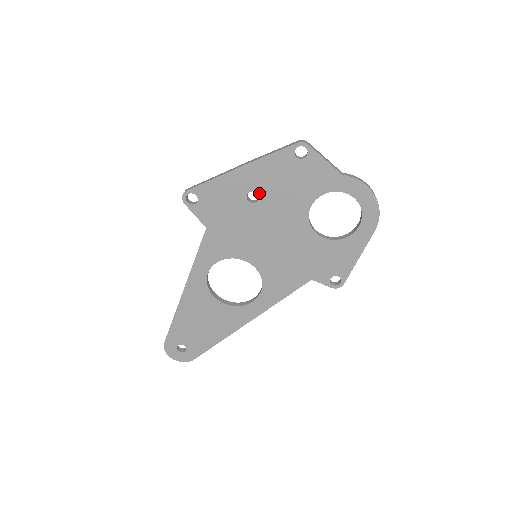
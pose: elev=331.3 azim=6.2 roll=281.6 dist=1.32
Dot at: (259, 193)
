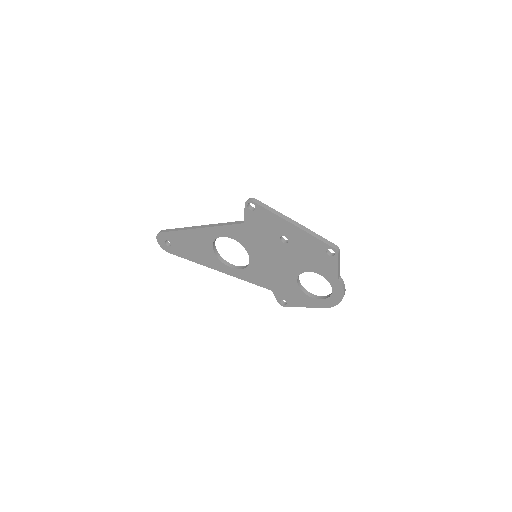
Dot at: (290, 242)
